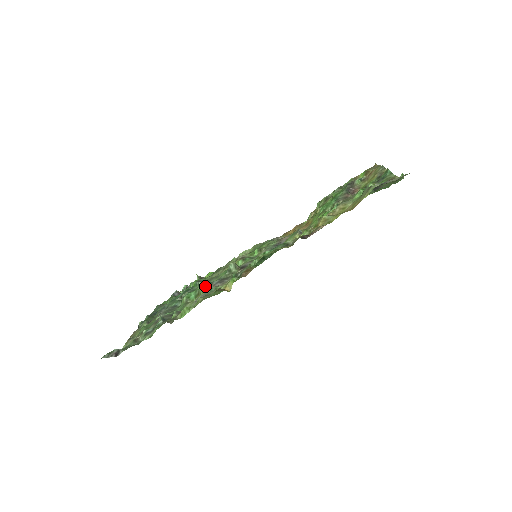
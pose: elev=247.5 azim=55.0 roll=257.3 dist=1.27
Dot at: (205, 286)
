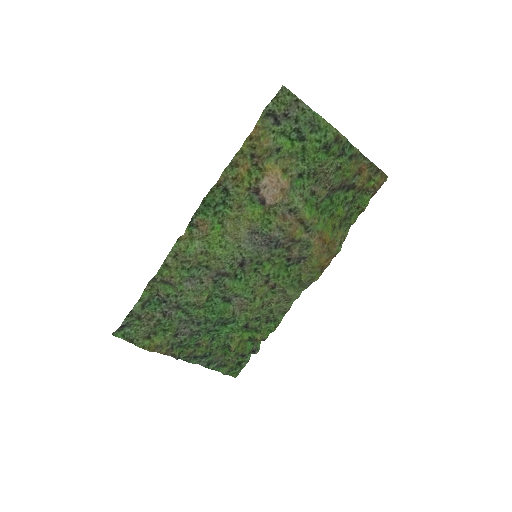
Dot at: (213, 288)
